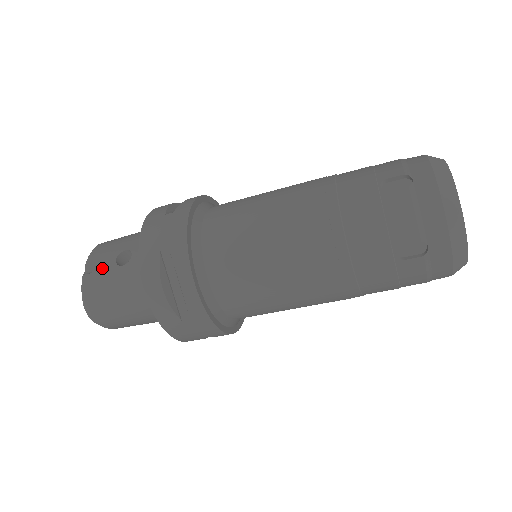
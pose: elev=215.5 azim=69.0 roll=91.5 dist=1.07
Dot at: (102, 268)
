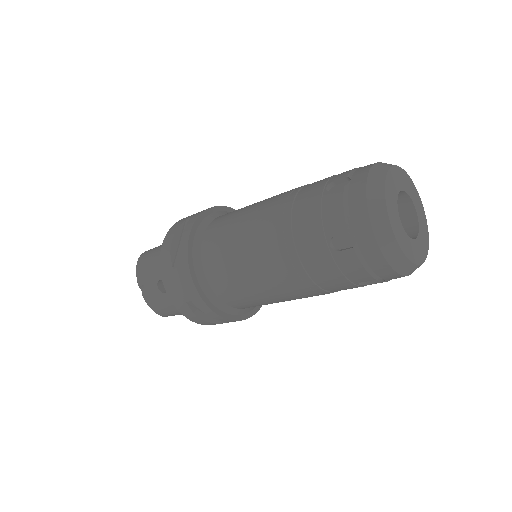
Dot at: (152, 294)
